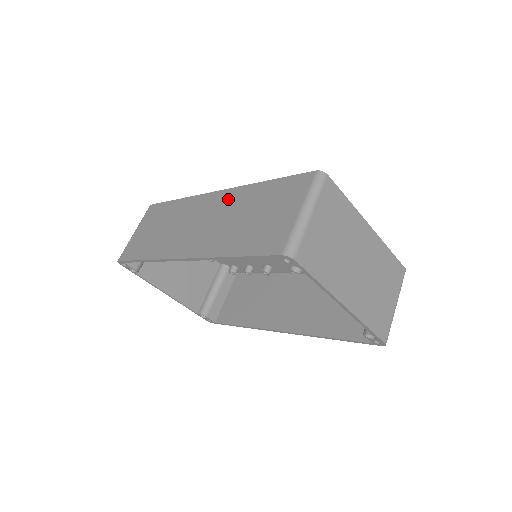
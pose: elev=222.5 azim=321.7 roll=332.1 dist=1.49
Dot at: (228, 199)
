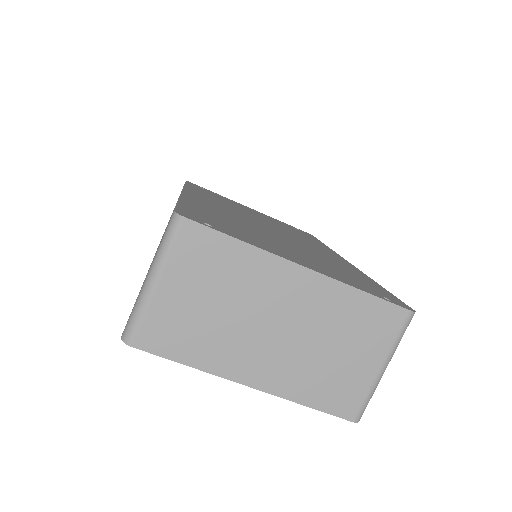
Dot at: occluded
